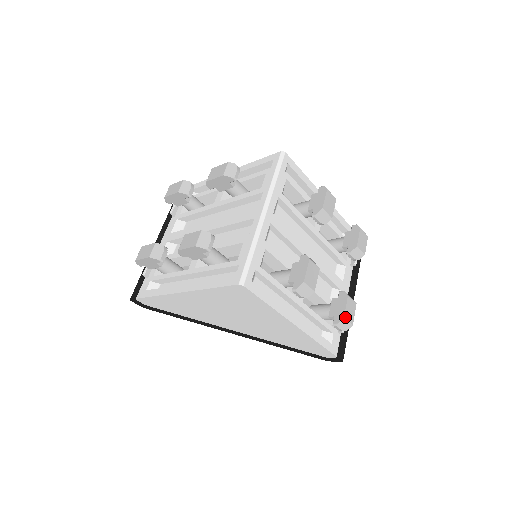
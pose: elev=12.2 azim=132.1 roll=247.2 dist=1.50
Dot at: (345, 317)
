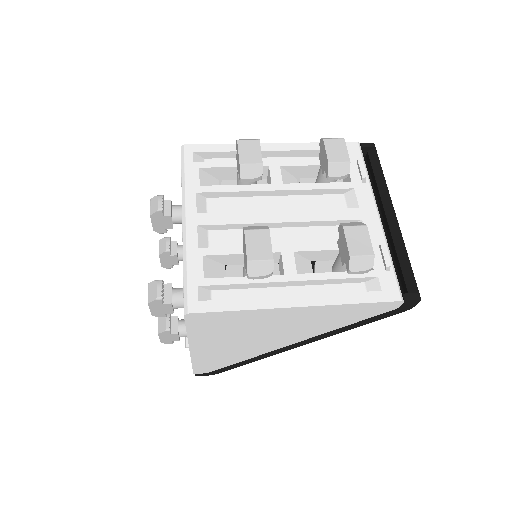
Dot at: (352, 254)
